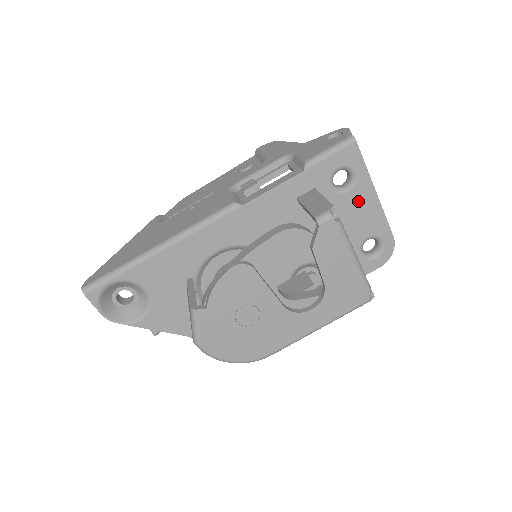
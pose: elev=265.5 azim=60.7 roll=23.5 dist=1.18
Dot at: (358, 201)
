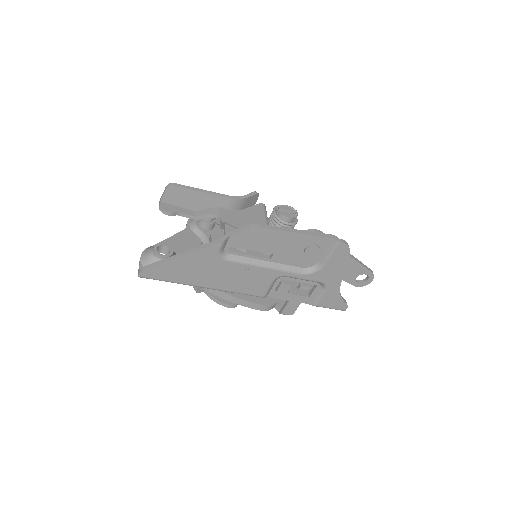
Dot at: occluded
